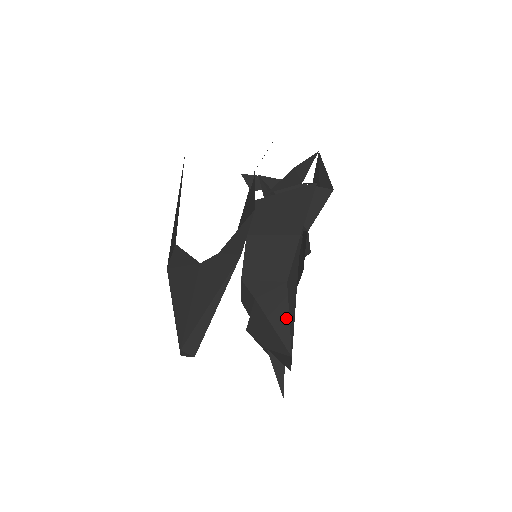
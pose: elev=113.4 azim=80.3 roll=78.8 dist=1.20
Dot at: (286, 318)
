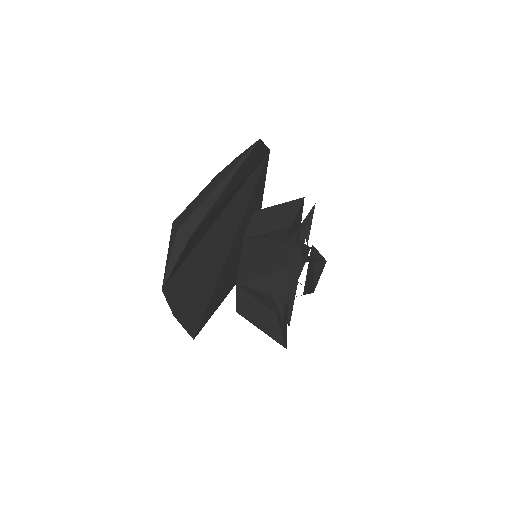
Dot at: (291, 236)
